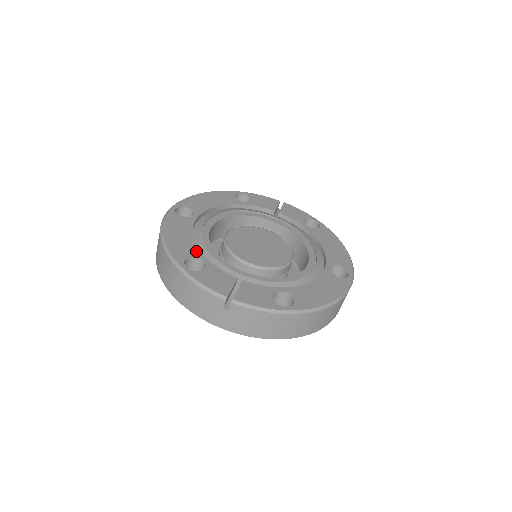
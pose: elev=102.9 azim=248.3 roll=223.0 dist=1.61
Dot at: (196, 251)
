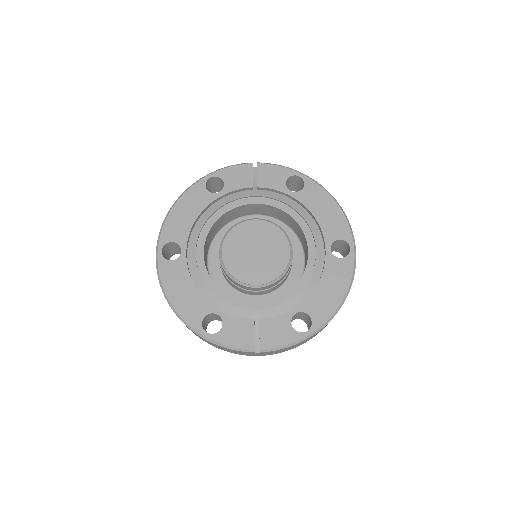
Dot at: (206, 305)
